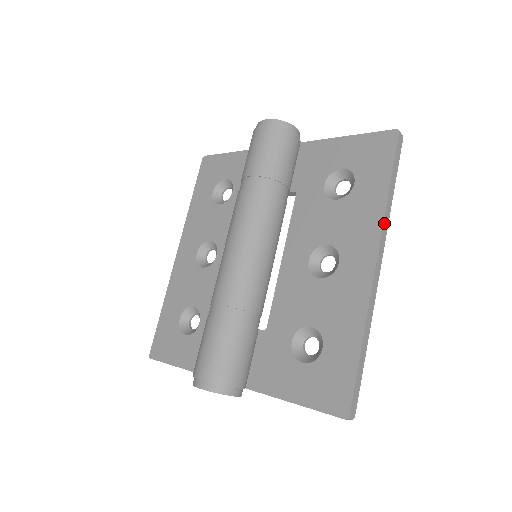
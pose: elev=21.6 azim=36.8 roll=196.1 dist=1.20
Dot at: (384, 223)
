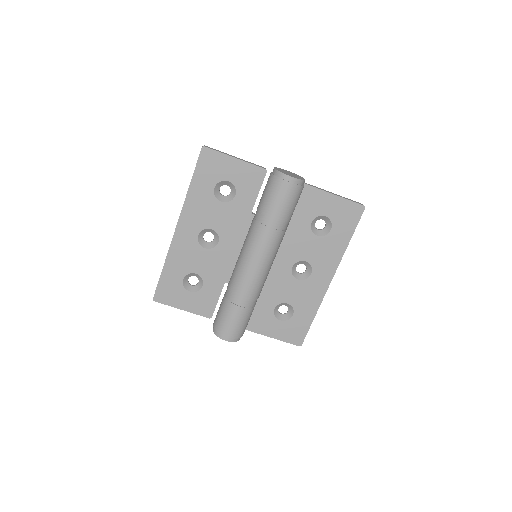
Dot at: (341, 259)
